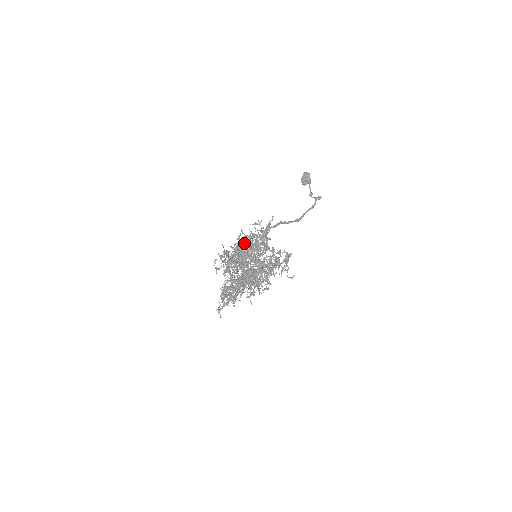
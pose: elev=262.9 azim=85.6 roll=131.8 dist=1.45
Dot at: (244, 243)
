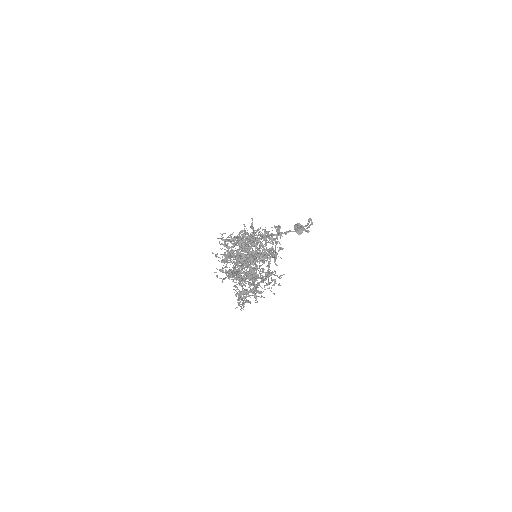
Dot at: (228, 237)
